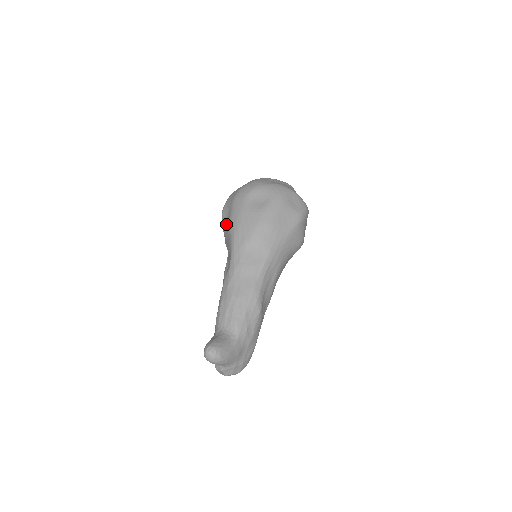
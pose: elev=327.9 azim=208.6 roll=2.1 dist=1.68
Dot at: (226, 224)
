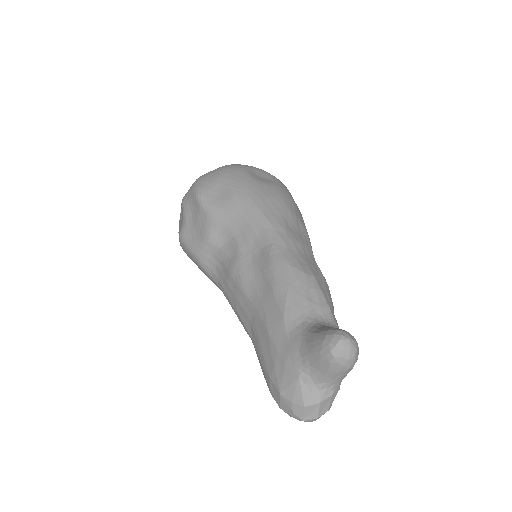
Dot at: (223, 201)
